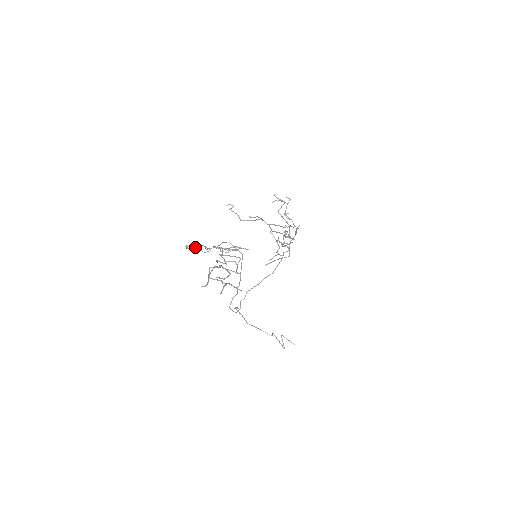
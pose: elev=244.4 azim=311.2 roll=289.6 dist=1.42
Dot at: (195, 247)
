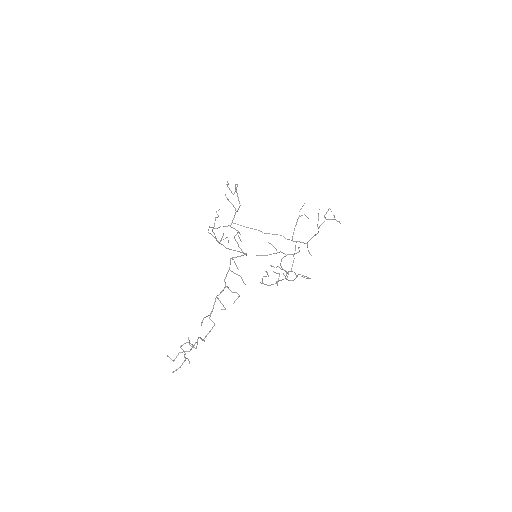
Dot at: (232, 193)
